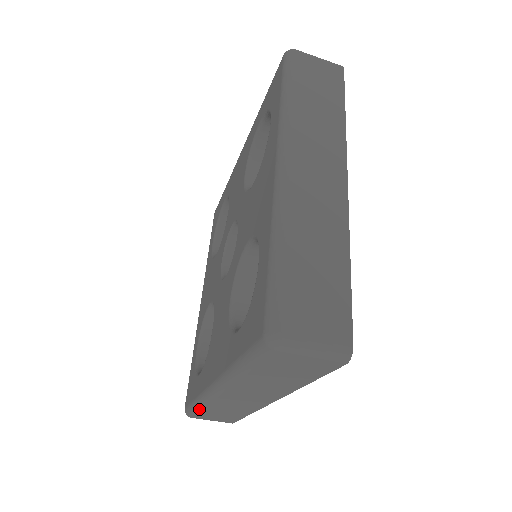
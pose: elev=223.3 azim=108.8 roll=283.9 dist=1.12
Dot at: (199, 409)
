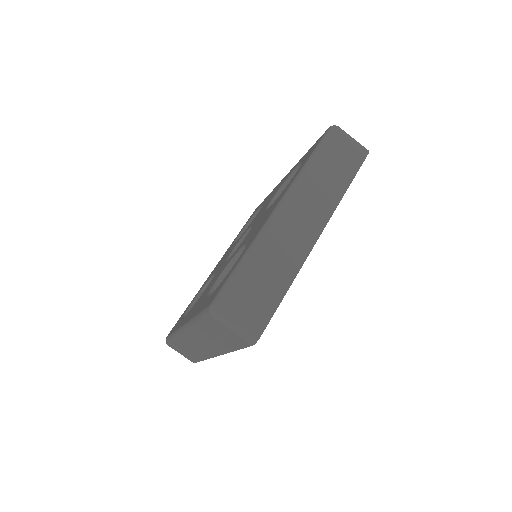
Dot at: (246, 265)
